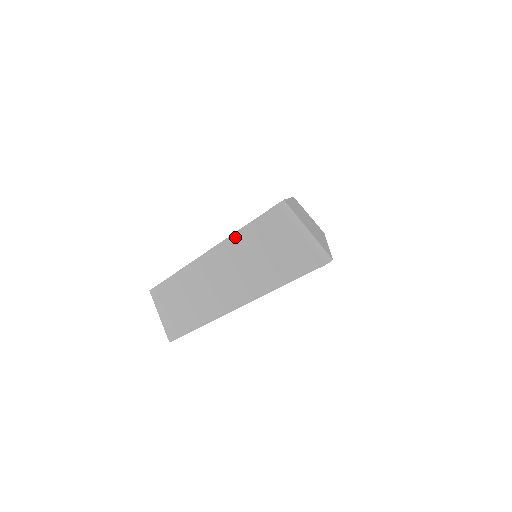
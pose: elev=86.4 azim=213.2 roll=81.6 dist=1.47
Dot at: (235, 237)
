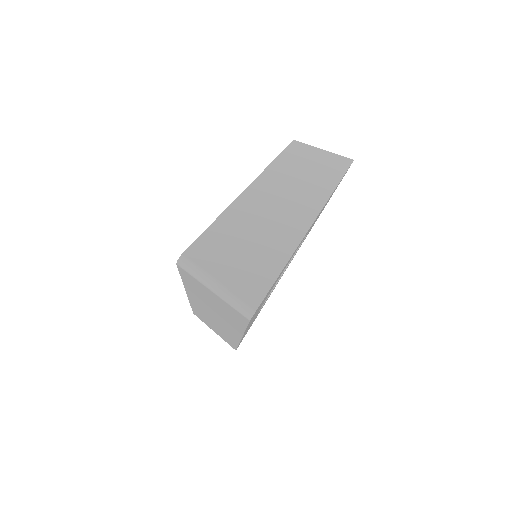
Dot at: (186, 286)
